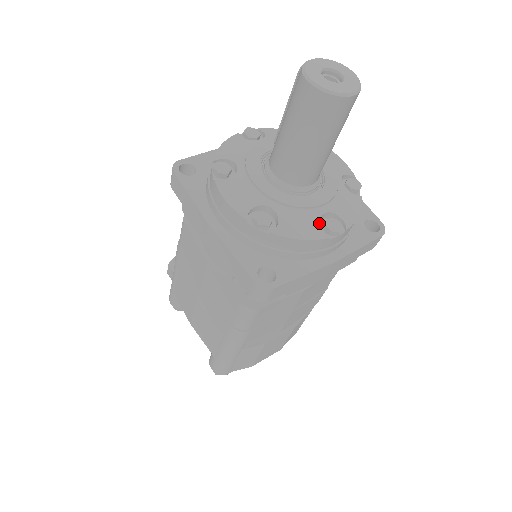
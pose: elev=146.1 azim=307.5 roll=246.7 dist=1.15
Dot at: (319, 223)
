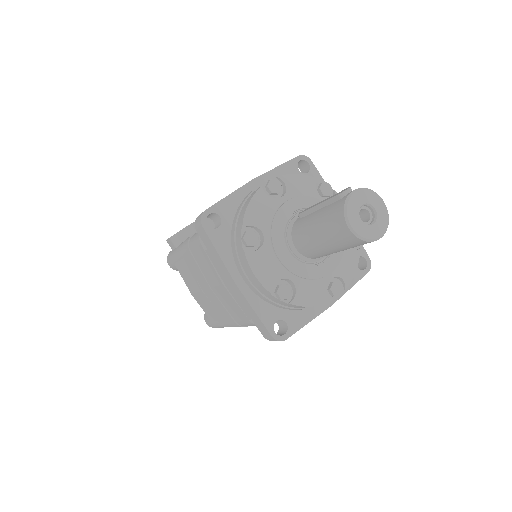
Dot at: (326, 289)
